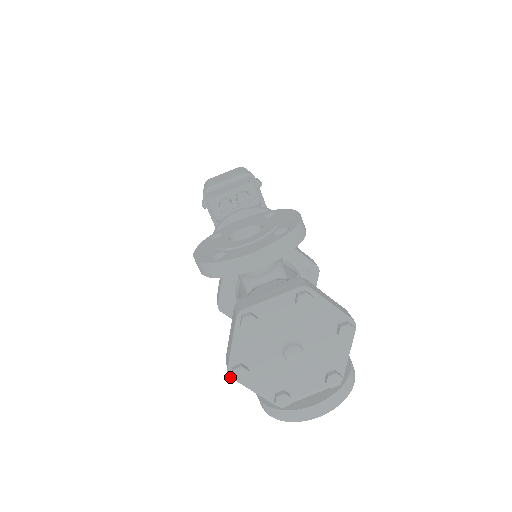
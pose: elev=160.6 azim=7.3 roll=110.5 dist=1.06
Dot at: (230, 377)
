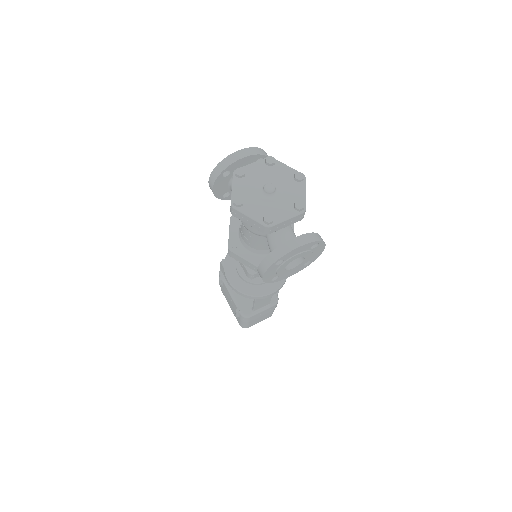
Dot at: (233, 208)
